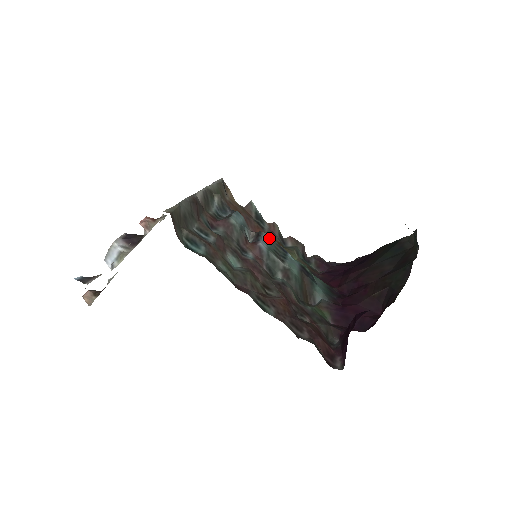
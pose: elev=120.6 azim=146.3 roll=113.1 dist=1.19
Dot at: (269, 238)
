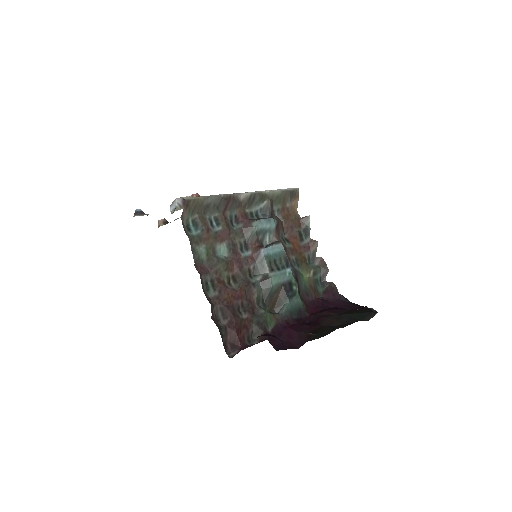
Dot at: (281, 249)
